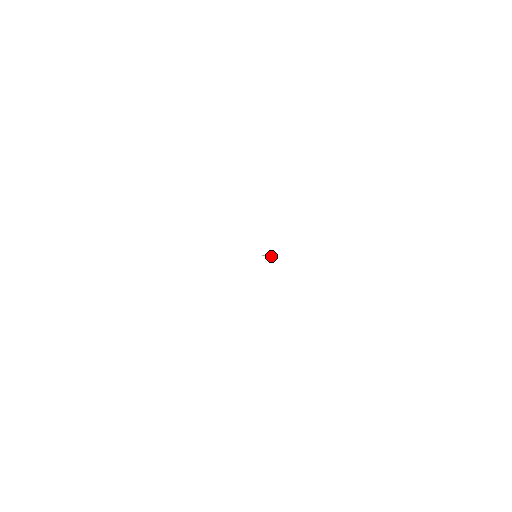
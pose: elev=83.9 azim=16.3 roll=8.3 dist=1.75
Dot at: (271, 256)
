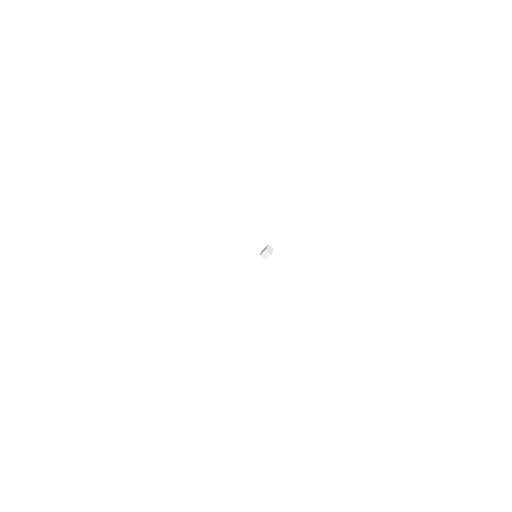
Dot at: (268, 250)
